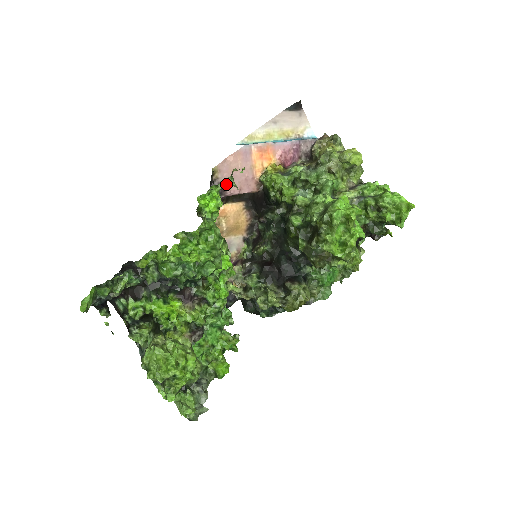
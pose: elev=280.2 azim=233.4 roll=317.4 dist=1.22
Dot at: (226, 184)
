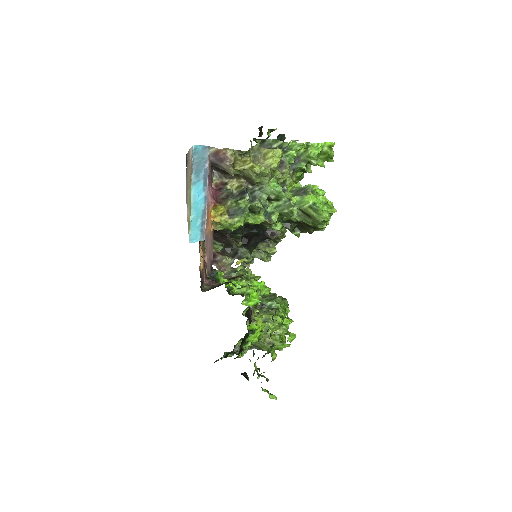
Dot at: (210, 264)
